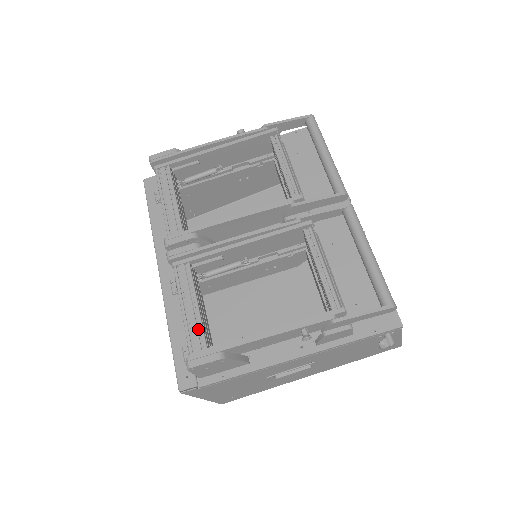
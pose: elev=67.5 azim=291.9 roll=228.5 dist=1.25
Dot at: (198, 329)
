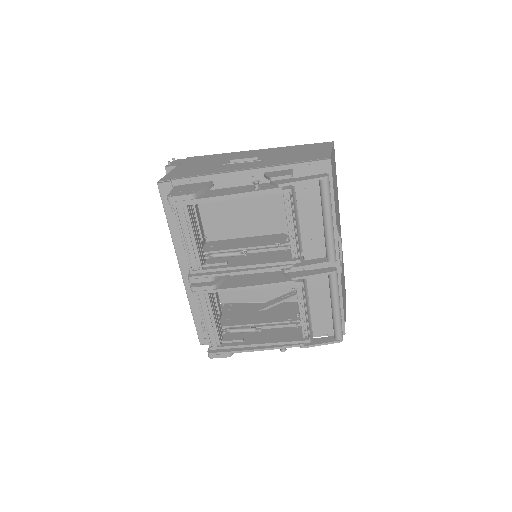
Dot at: (215, 334)
